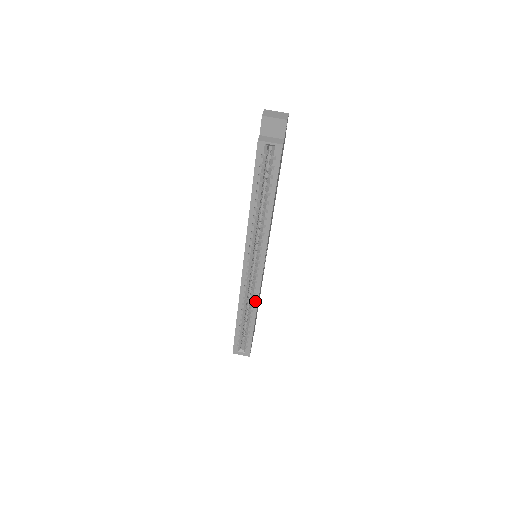
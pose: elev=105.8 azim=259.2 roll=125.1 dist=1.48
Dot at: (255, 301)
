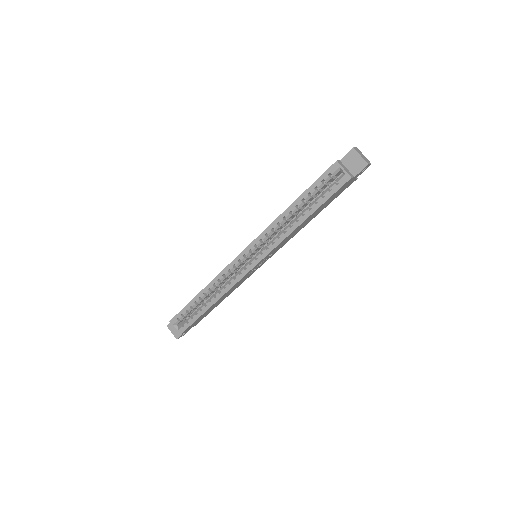
Dot at: (225, 290)
